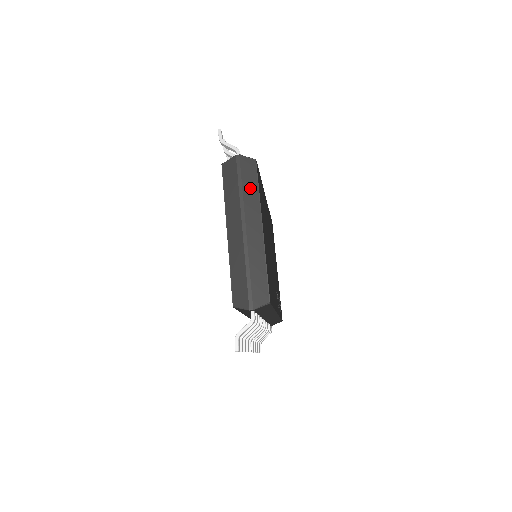
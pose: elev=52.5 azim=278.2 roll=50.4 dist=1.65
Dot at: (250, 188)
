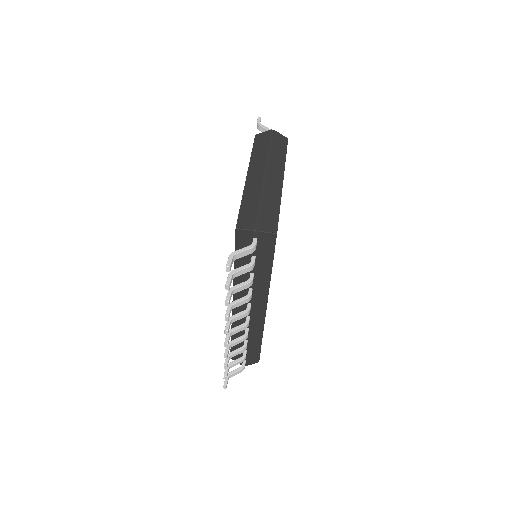
Dot at: (278, 152)
